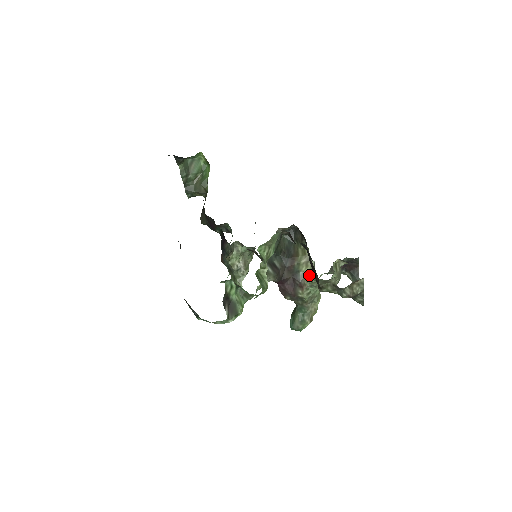
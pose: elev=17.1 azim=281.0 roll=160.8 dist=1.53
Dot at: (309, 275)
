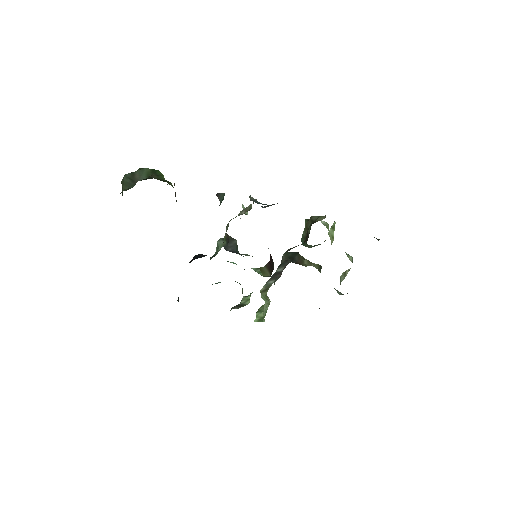
Dot at: (316, 266)
